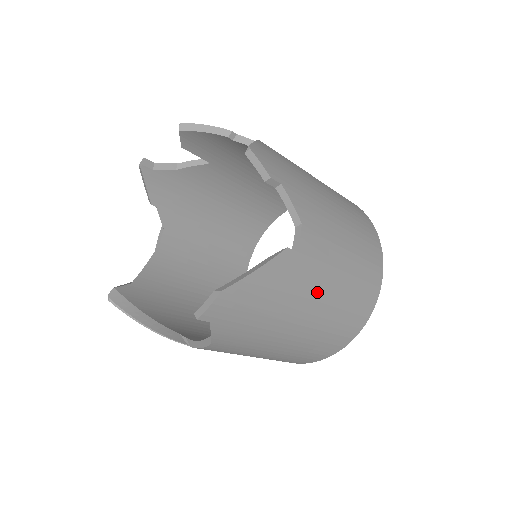
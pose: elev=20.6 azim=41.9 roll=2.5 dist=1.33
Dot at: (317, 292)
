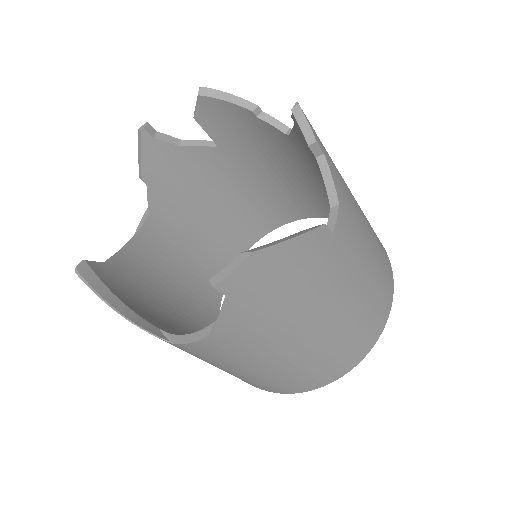
Dot at: (340, 292)
